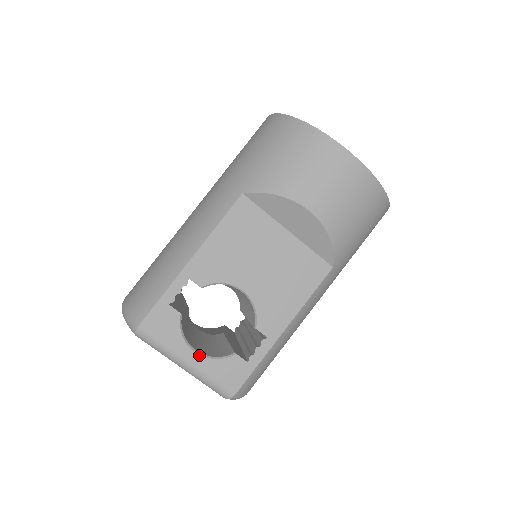
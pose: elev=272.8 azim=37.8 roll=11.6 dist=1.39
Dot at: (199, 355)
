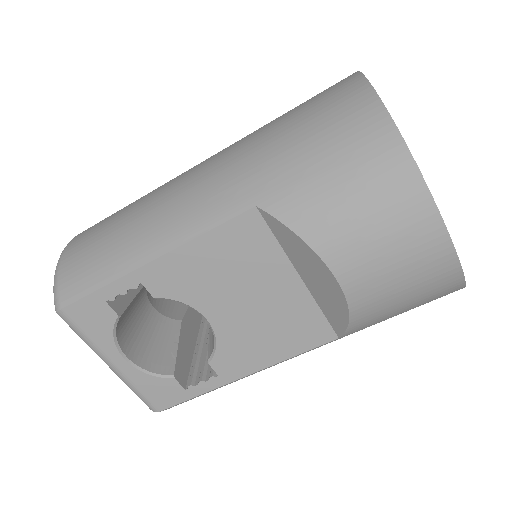
Dot at: (129, 363)
